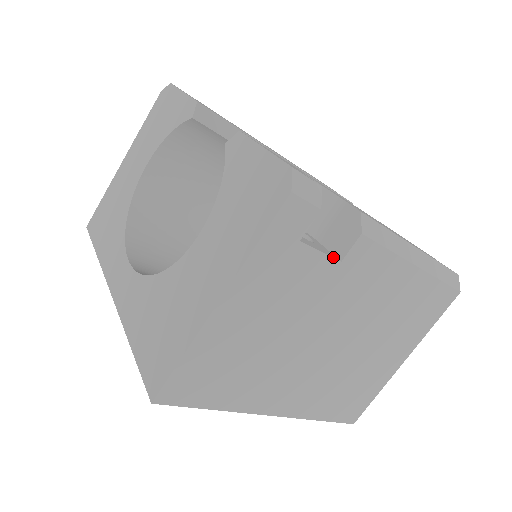
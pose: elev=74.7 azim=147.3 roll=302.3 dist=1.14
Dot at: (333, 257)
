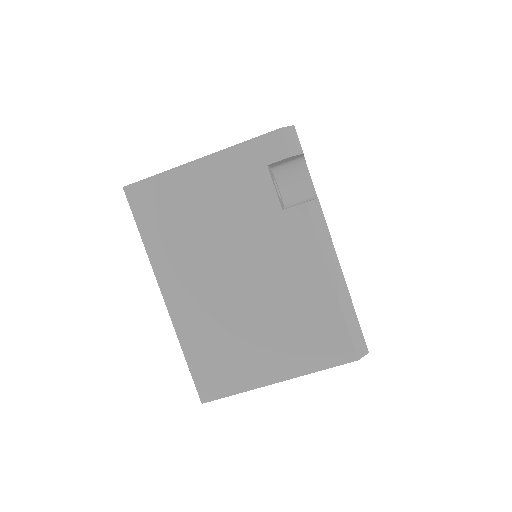
Dot at: occluded
